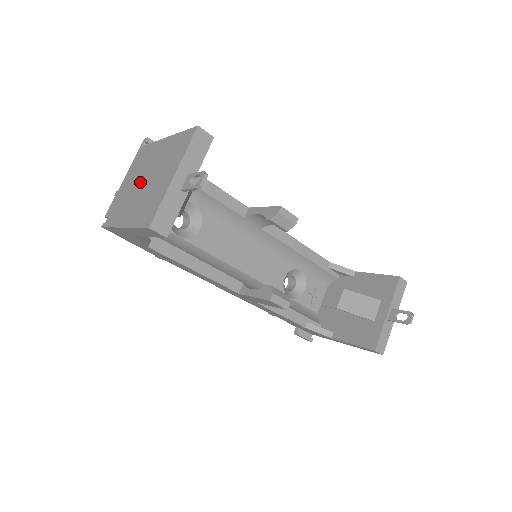
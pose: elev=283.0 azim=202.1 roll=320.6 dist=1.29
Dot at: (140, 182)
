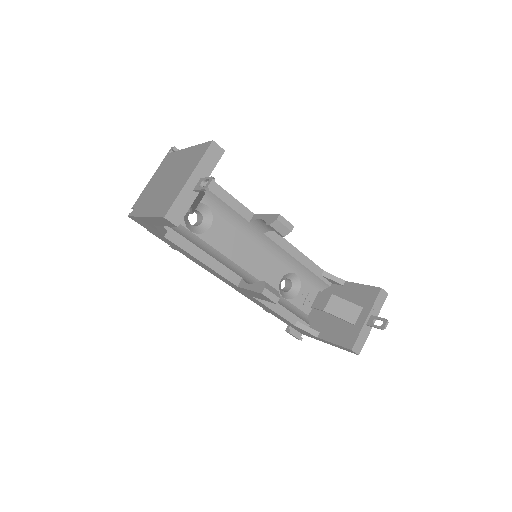
Dot at: (163, 182)
